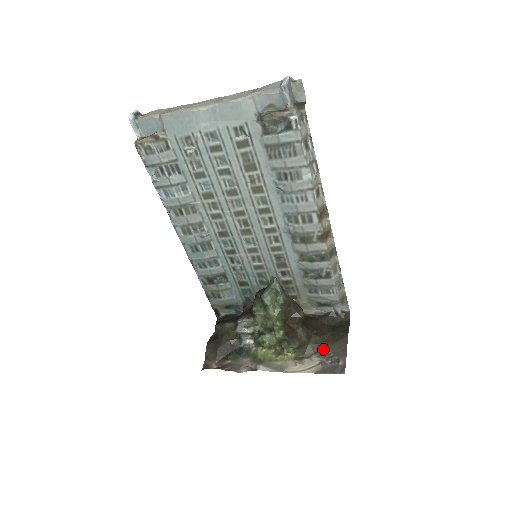
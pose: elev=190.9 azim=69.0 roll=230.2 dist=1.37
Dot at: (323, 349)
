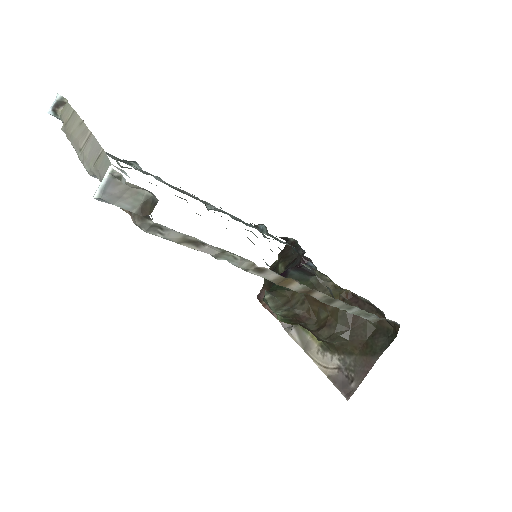
Dot at: (348, 354)
